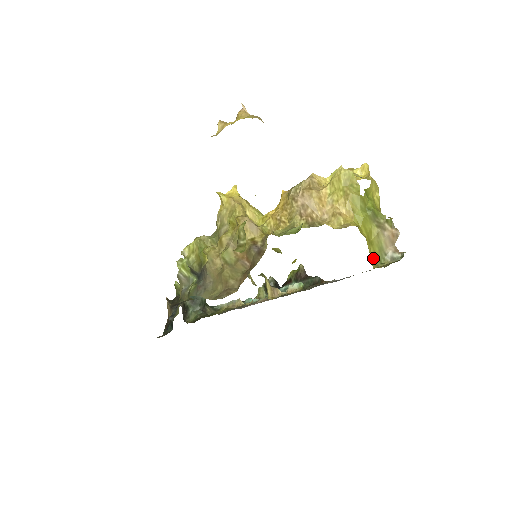
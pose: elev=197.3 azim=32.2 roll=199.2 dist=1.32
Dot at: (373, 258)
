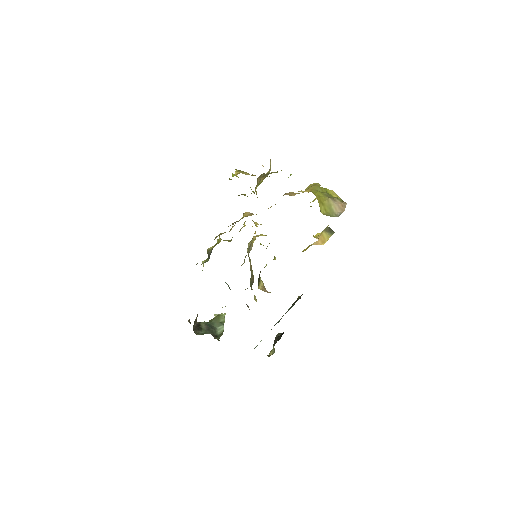
Dot at: (324, 212)
